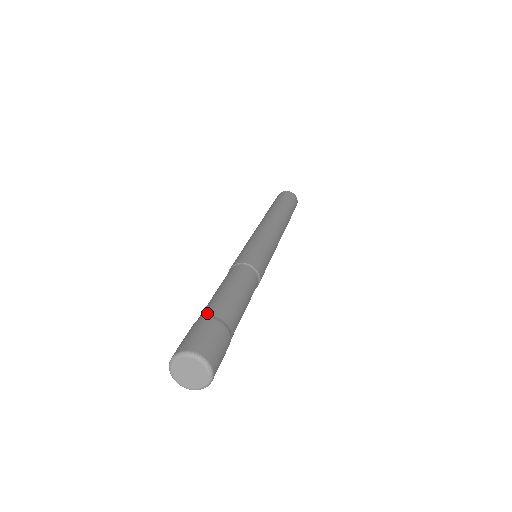
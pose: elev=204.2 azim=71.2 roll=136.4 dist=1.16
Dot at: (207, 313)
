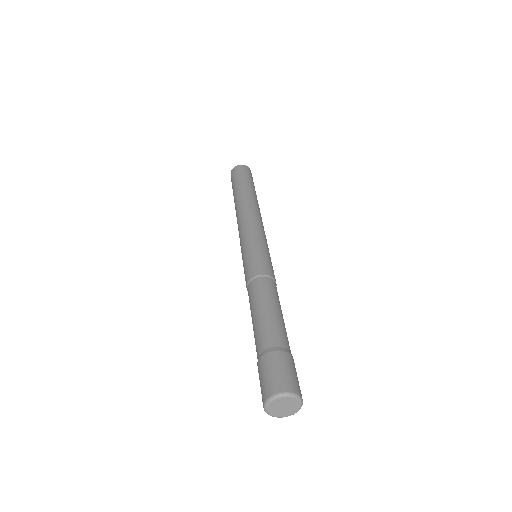
Dot at: (280, 343)
